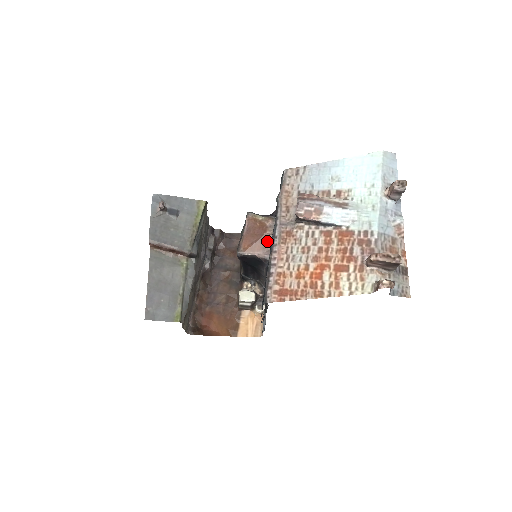
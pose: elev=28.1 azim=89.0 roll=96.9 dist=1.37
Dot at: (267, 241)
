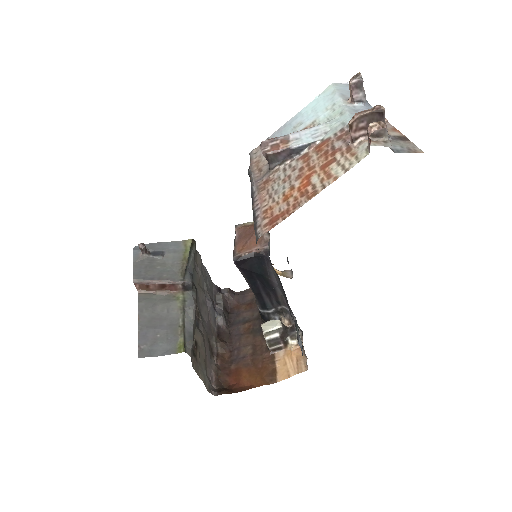
Dot at: occluded
